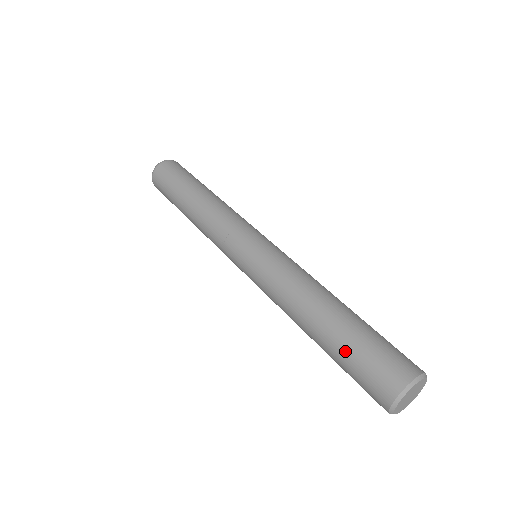
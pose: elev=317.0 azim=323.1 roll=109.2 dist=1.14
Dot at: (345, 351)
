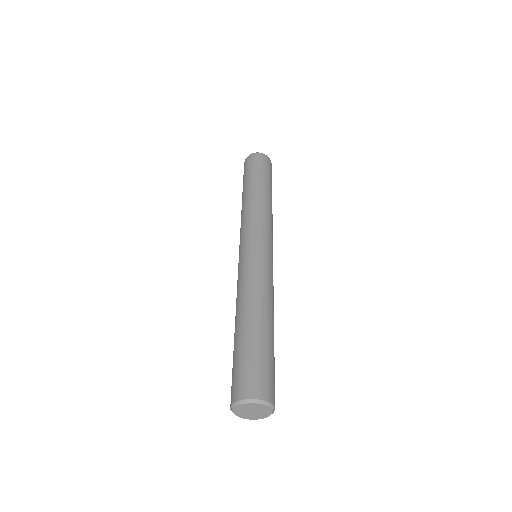
Dot at: occluded
